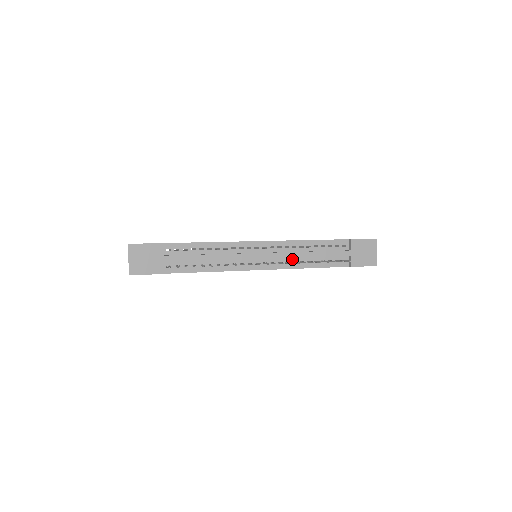
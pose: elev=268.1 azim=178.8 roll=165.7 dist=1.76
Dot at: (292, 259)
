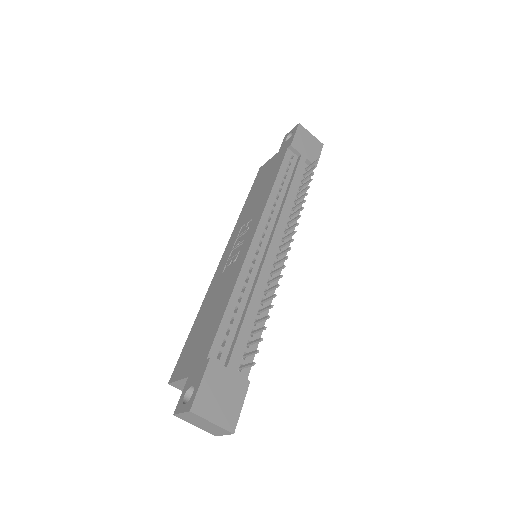
Dot at: occluded
